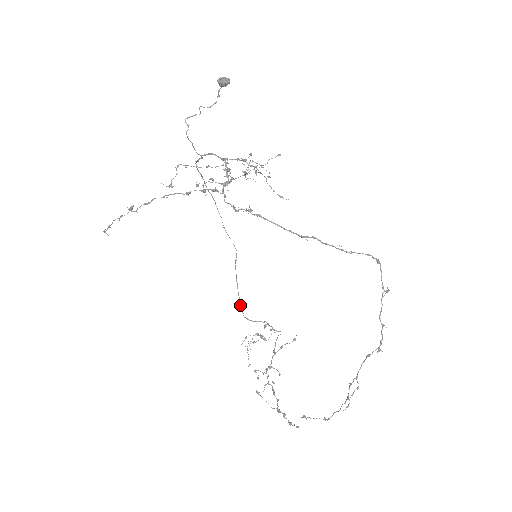
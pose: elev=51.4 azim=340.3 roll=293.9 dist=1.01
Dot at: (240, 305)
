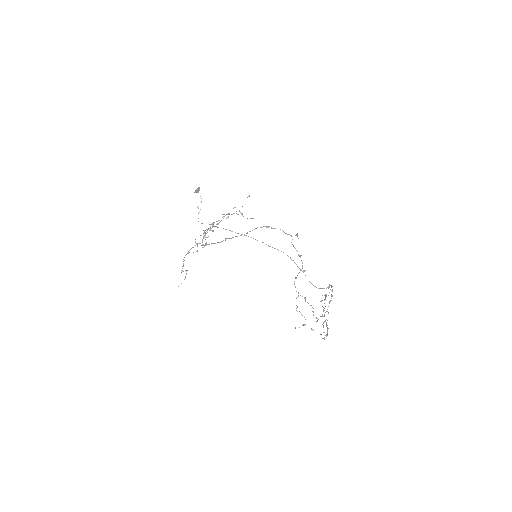
Dot at: occluded
